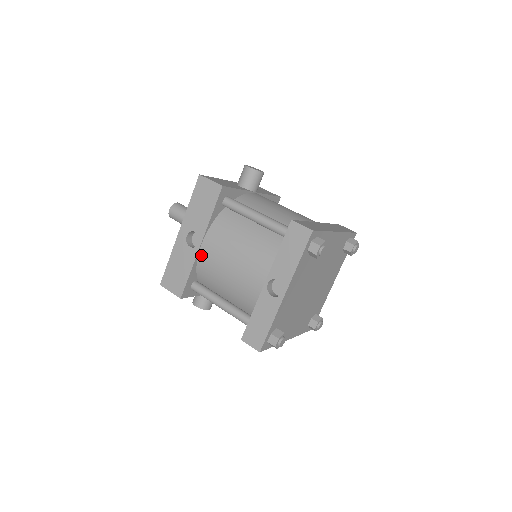
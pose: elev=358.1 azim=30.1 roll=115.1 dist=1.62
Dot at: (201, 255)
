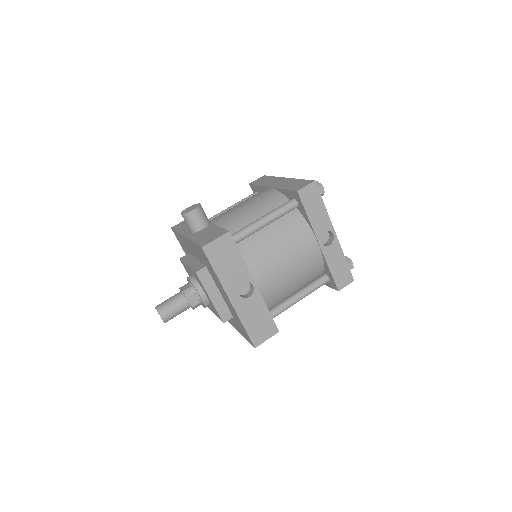
Dot at: (262, 290)
